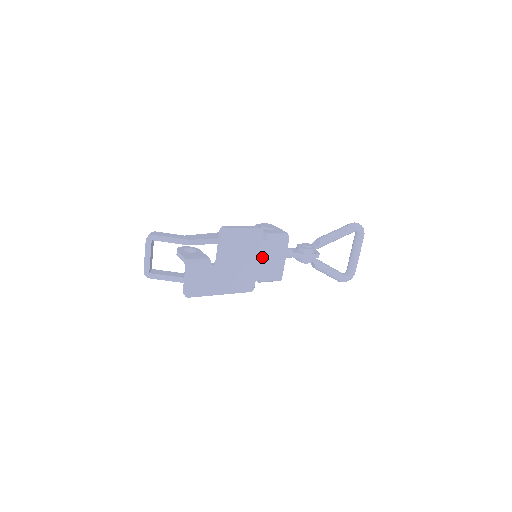
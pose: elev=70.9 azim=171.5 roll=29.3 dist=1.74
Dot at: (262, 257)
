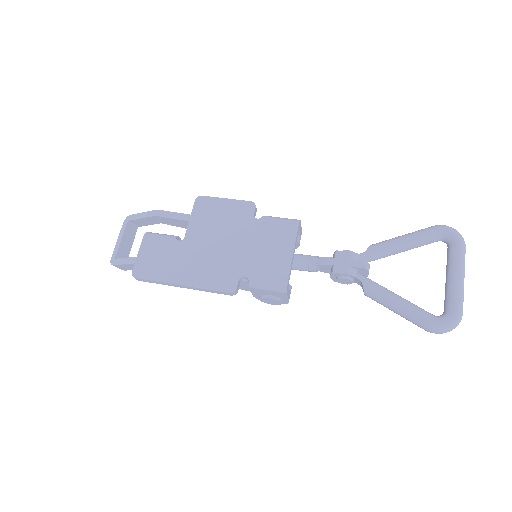
Dot at: (252, 243)
